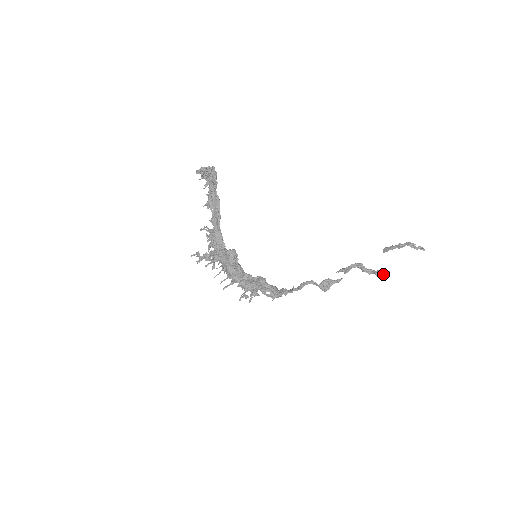
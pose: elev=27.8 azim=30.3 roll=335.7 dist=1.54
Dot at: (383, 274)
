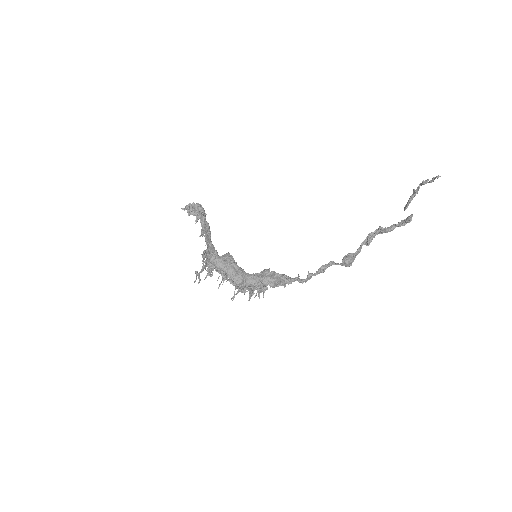
Dot at: (406, 220)
